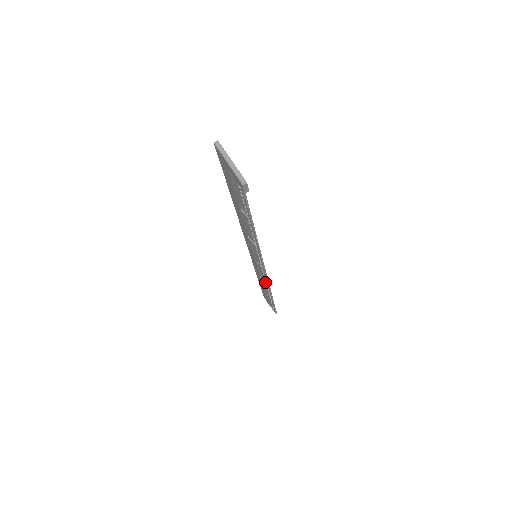
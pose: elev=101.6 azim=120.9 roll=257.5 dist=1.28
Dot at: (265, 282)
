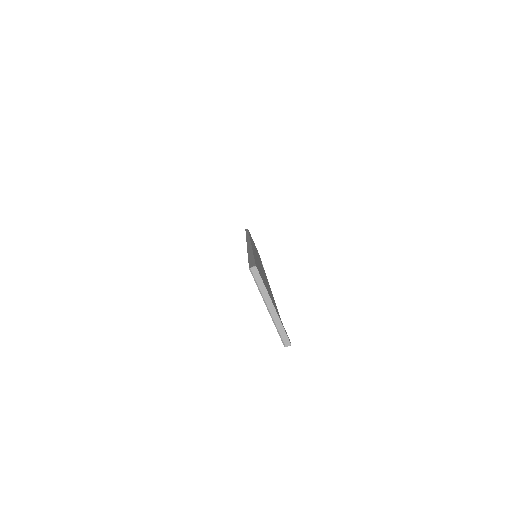
Dot at: occluded
